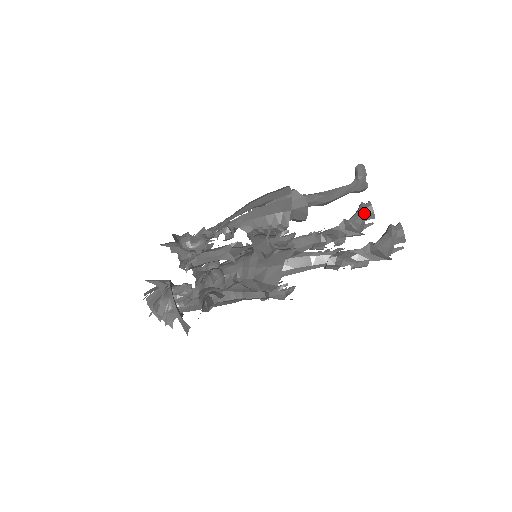
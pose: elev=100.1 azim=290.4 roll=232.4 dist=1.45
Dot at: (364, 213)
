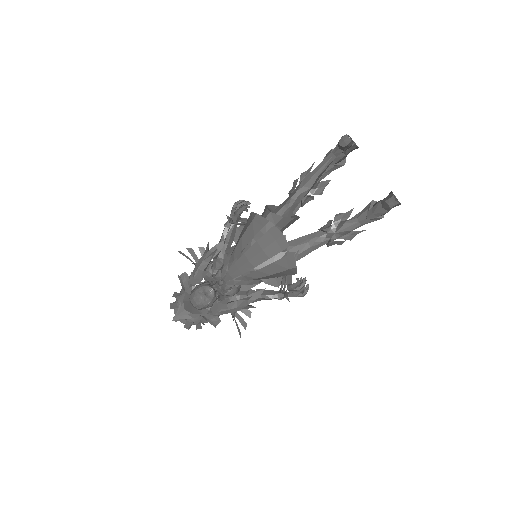
Dot at: (347, 153)
